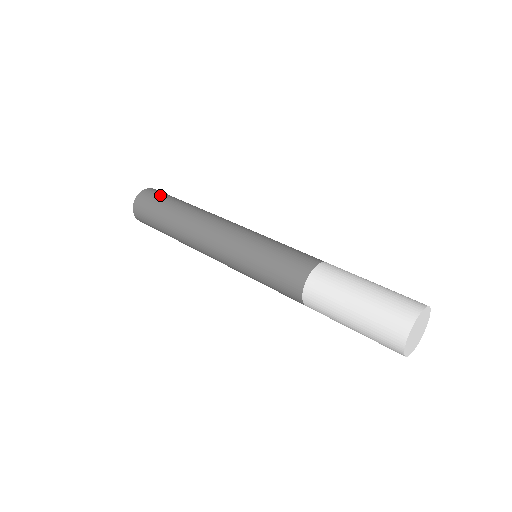
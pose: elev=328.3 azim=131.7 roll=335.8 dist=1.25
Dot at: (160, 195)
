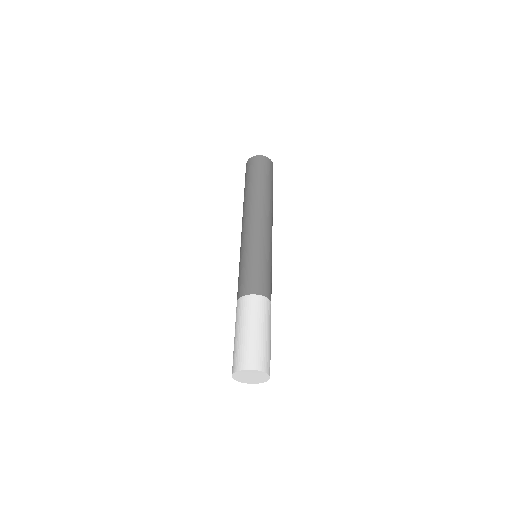
Dot at: (270, 171)
